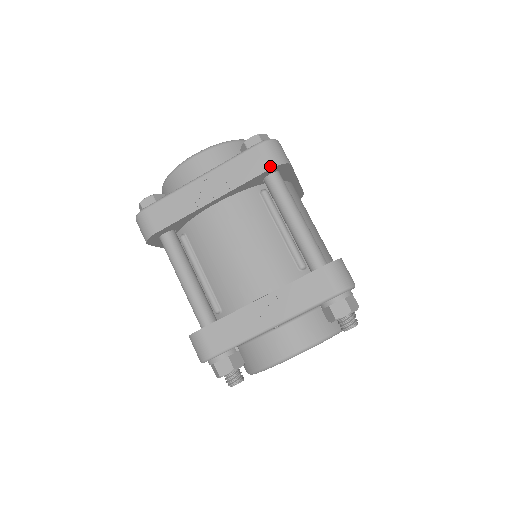
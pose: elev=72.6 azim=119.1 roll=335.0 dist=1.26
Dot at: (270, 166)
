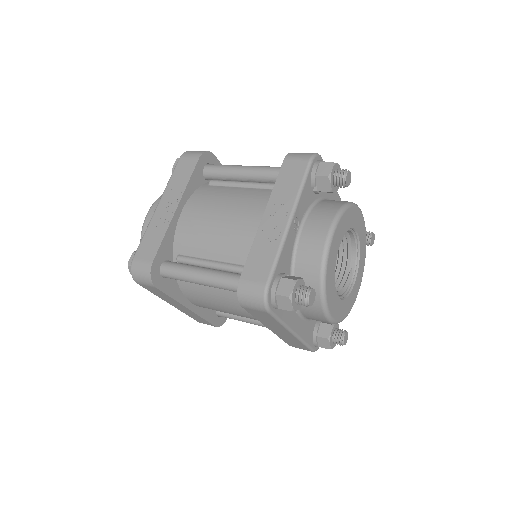
Dot at: (198, 157)
